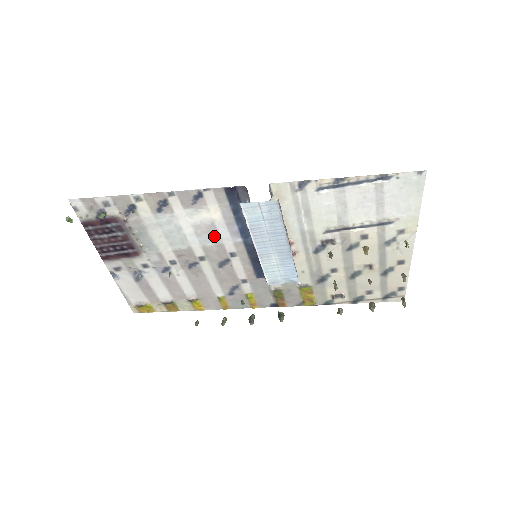
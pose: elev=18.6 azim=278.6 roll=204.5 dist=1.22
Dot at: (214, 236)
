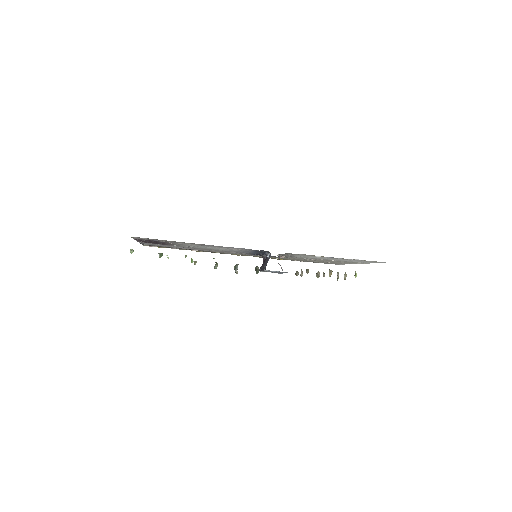
Dot at: (232, 250)
